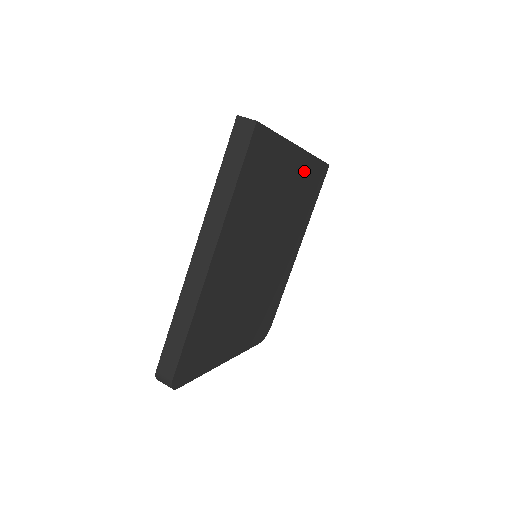
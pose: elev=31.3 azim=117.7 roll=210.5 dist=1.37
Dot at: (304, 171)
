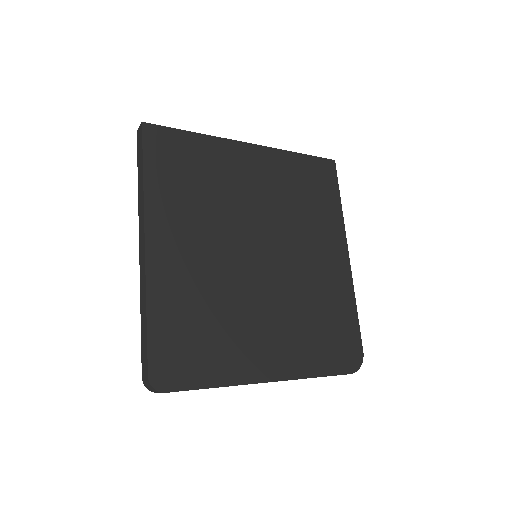
Dot at: (277, 165)
